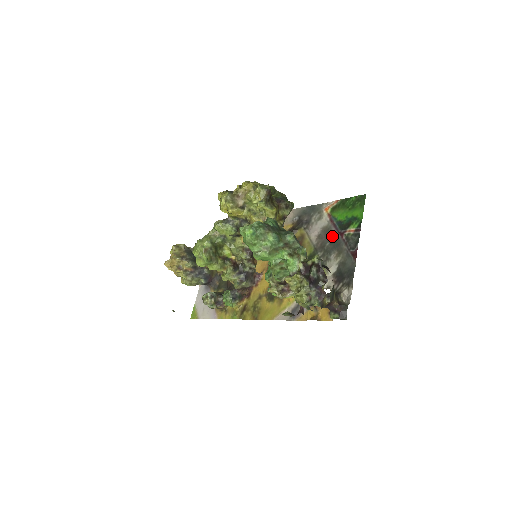
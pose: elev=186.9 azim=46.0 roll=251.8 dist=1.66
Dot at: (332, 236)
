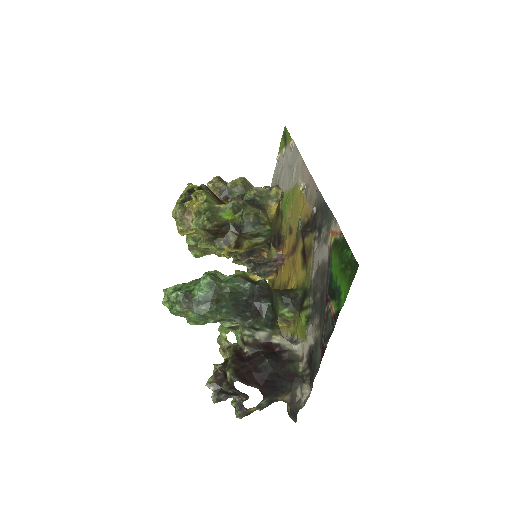
Dot at: (323, 289)
